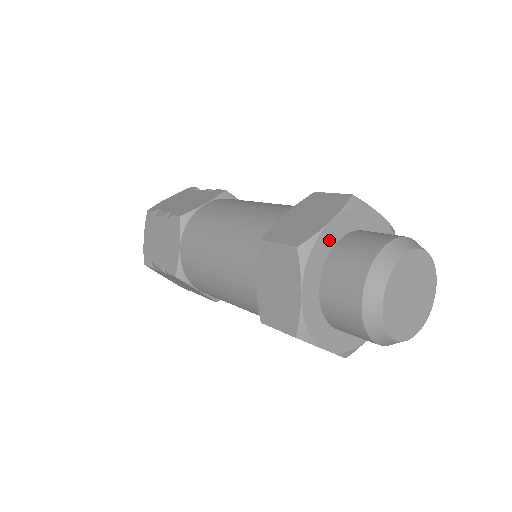
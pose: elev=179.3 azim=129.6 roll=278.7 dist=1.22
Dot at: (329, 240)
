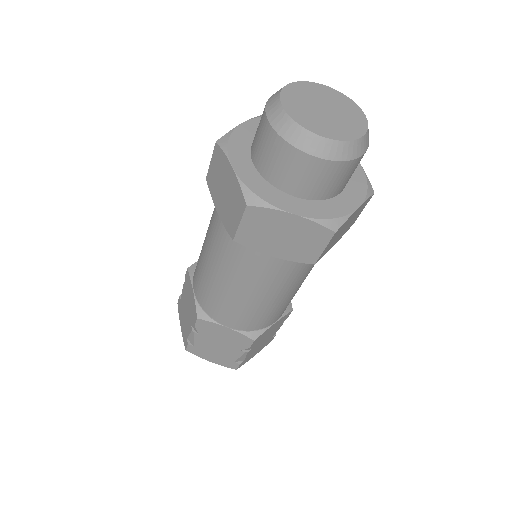
Dot at: (248, 134)
